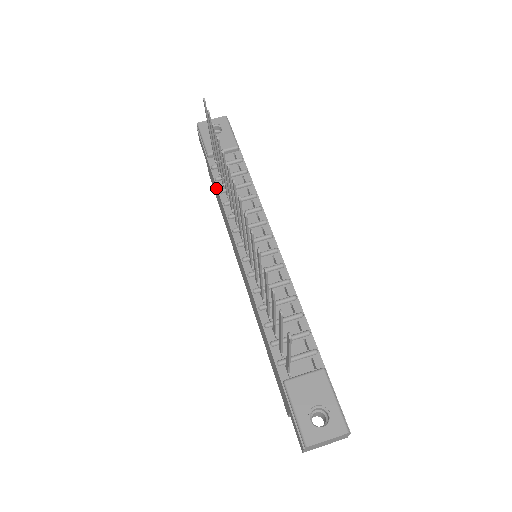
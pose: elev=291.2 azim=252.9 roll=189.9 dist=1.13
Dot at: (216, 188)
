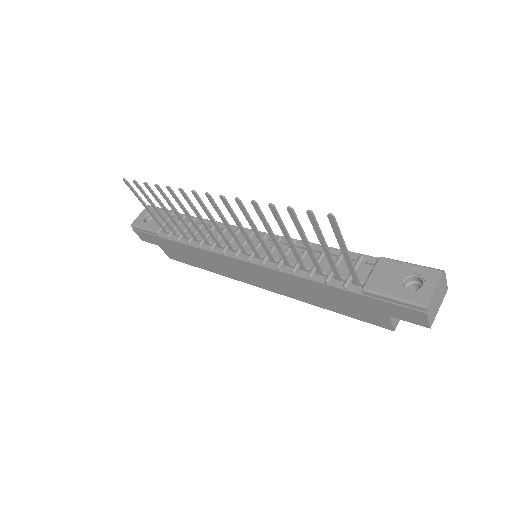
Dot at: (183, 247)
